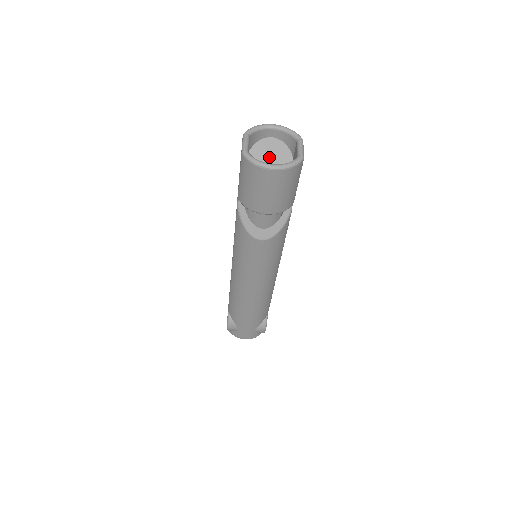
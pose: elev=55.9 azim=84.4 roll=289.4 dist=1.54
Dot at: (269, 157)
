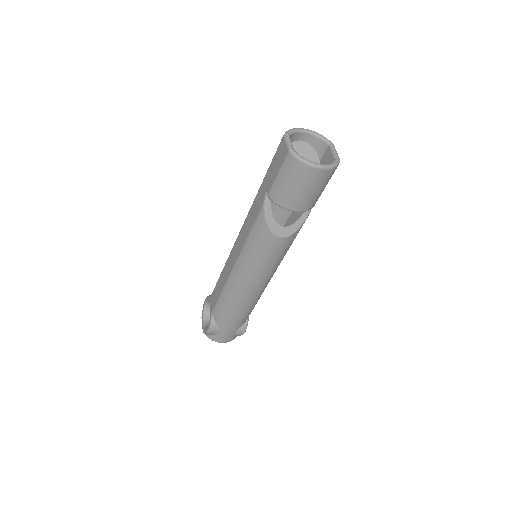
Dot at: occluded
